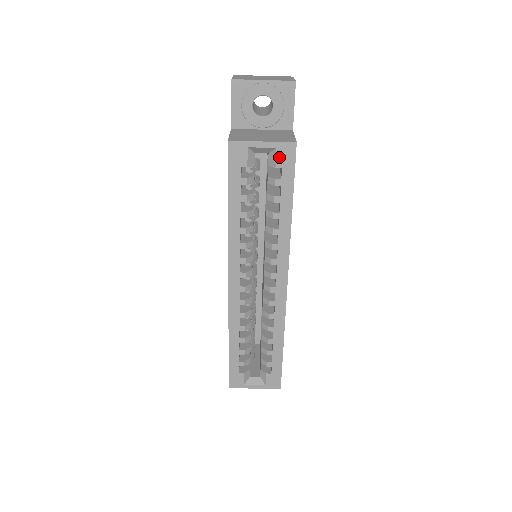
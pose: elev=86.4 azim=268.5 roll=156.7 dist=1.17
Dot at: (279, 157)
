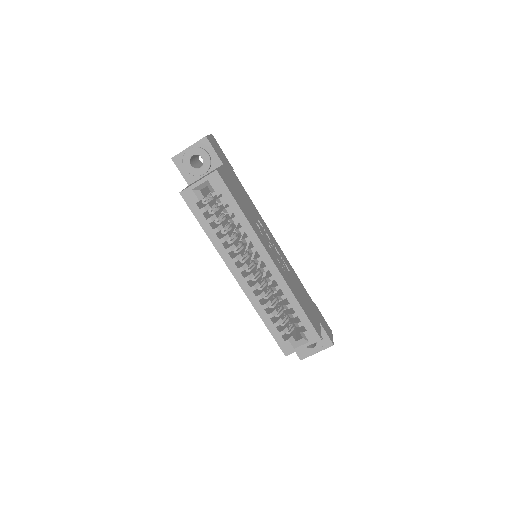
Dot at: (213, 184)
